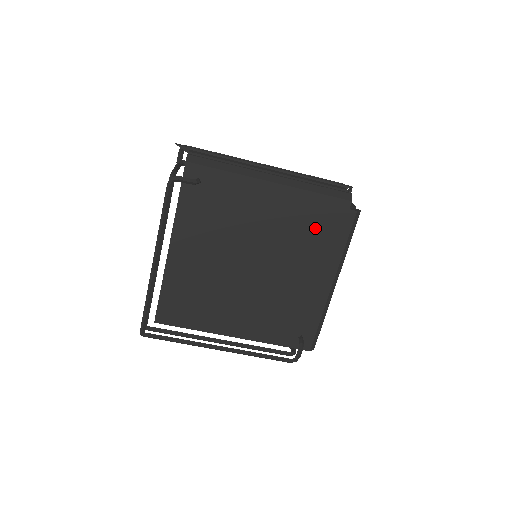
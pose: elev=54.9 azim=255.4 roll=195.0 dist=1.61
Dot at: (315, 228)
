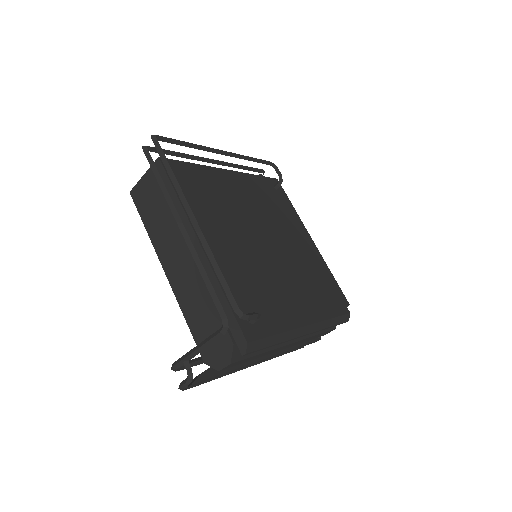
Dot at: (320, 284)
